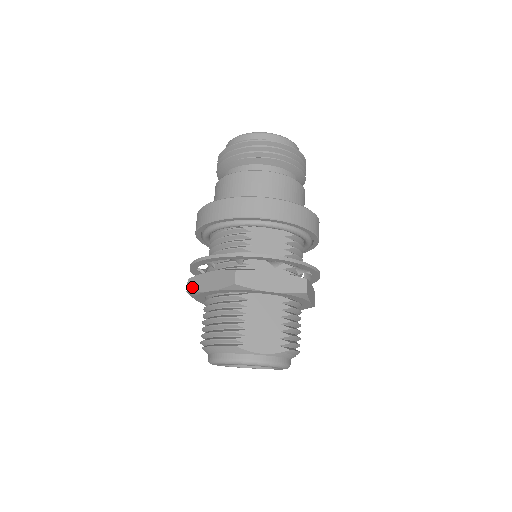
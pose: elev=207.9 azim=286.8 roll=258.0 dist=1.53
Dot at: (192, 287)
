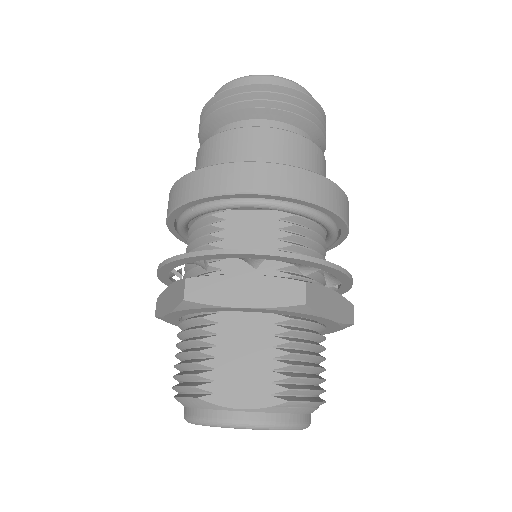
Dot at: (158, 310)
